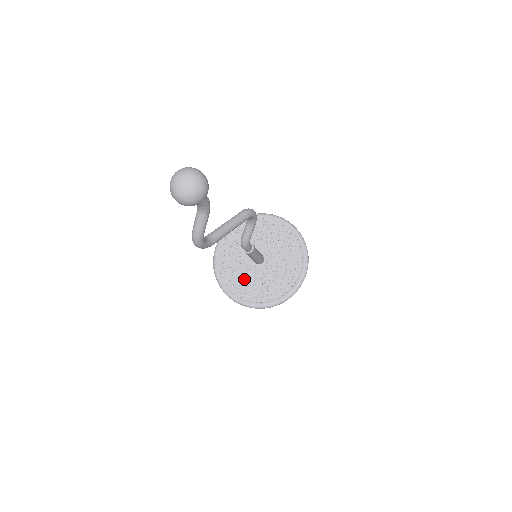
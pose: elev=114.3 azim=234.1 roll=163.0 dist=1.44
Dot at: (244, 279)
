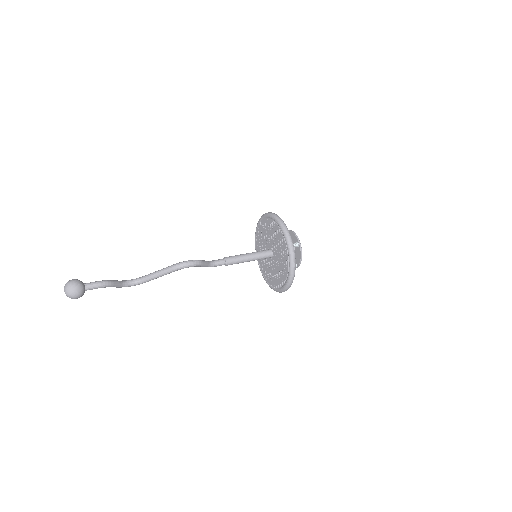
Dot at: occluded
